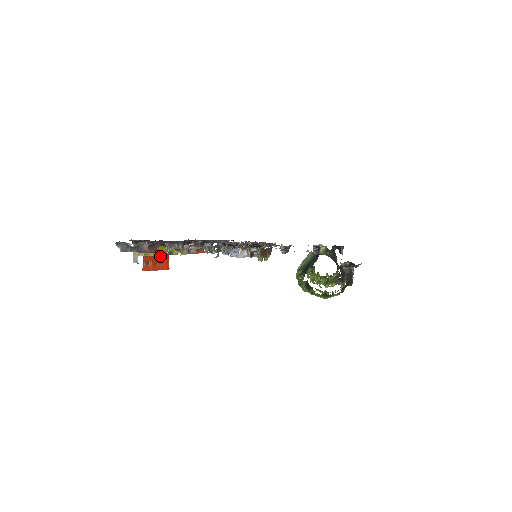
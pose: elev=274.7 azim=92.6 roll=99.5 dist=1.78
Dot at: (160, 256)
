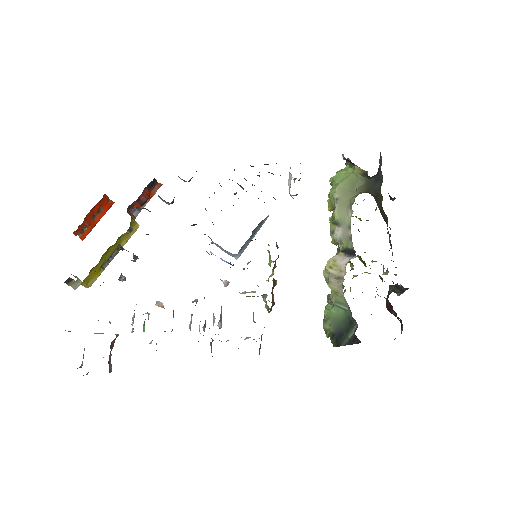
Dot at: (94, 208)
